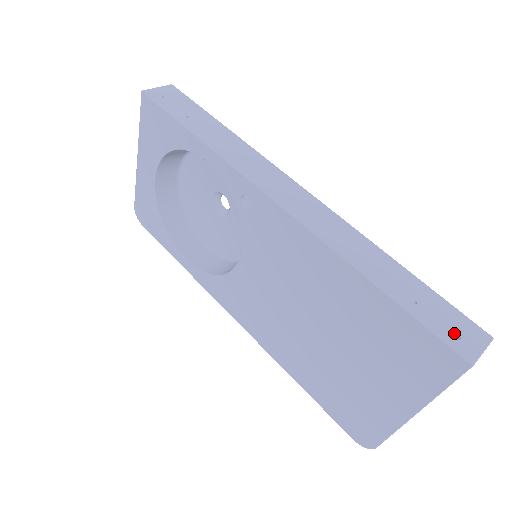
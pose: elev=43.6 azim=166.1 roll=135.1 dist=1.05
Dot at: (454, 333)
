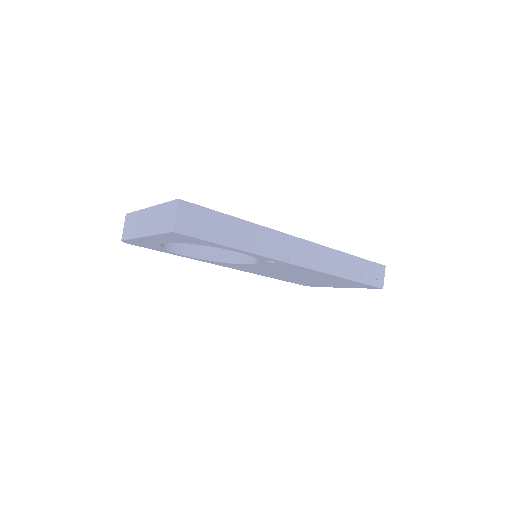
Dot at: (376, 278)
